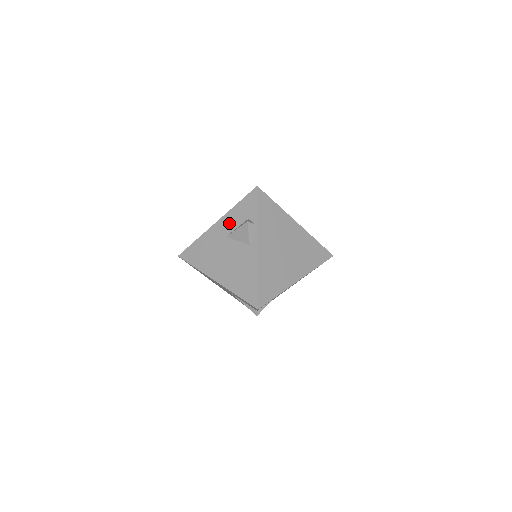
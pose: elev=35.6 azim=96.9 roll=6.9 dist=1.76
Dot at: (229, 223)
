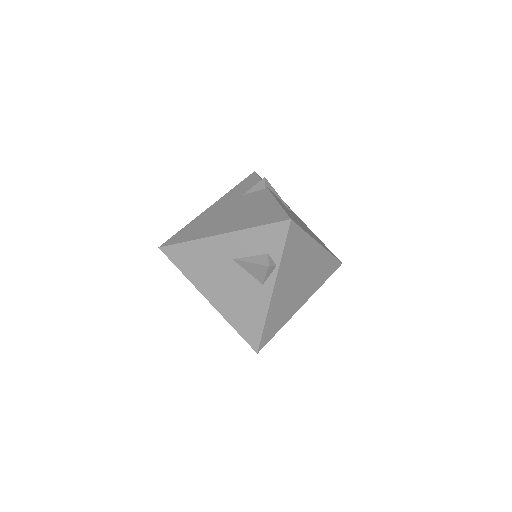
Dot at: (240, 245)
